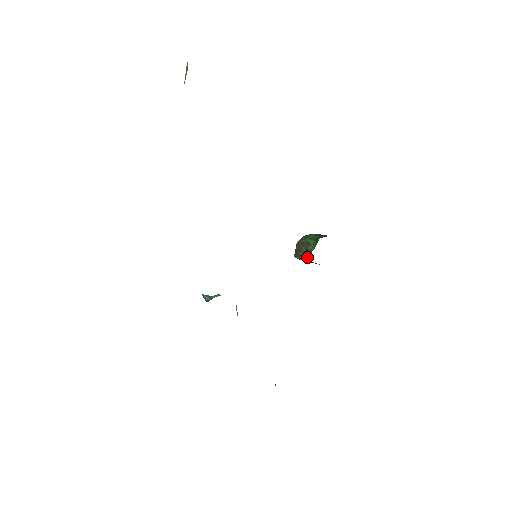
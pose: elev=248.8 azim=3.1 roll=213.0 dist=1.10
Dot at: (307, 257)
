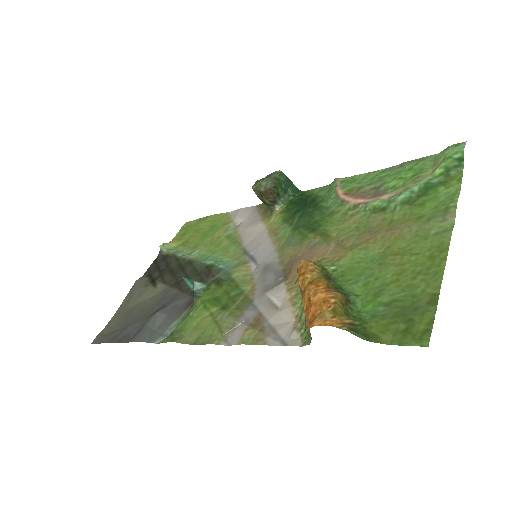
Dot at: (270, 207)
